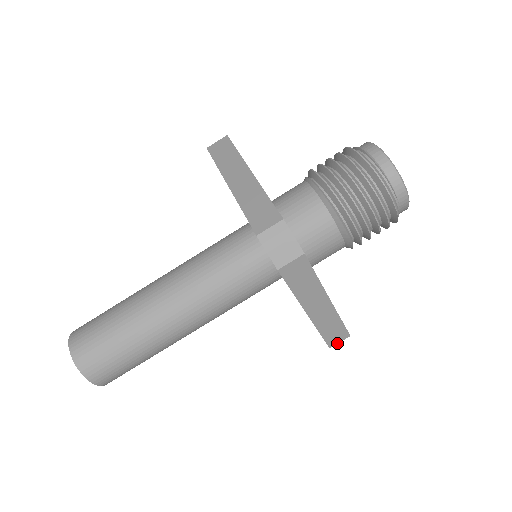
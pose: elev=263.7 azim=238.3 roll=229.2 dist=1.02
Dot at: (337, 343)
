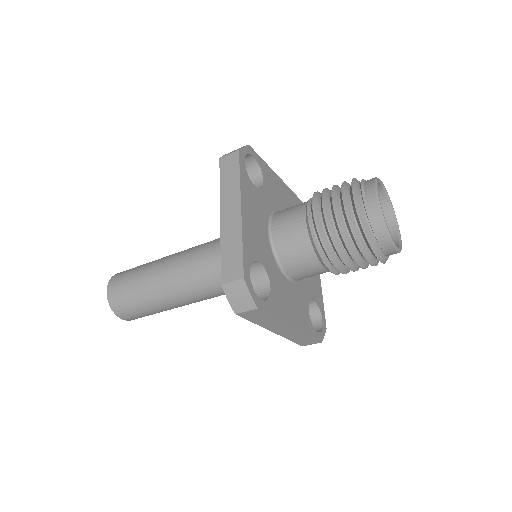
Dot at: (309, 344)
